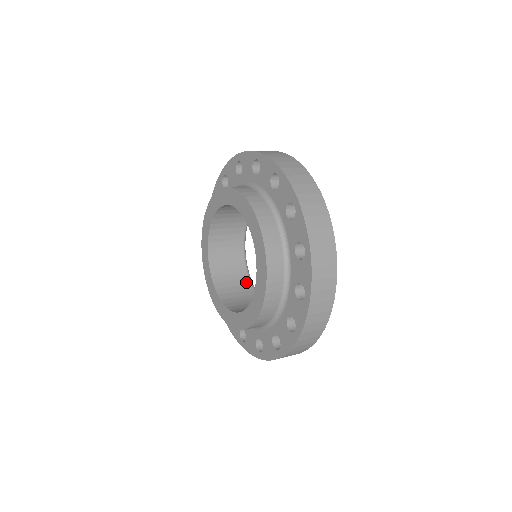
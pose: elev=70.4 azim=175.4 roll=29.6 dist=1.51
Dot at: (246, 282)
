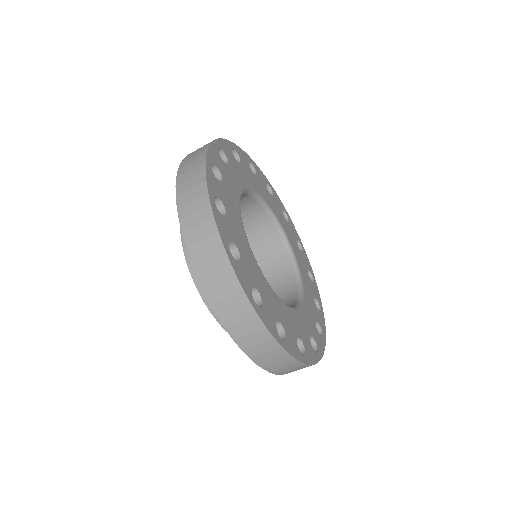
Dot at: (291, 304)
